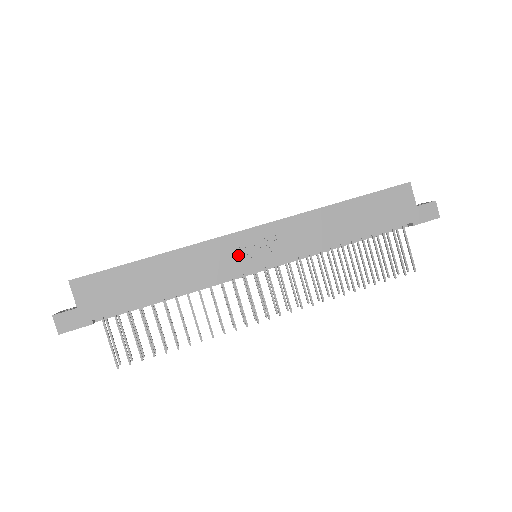
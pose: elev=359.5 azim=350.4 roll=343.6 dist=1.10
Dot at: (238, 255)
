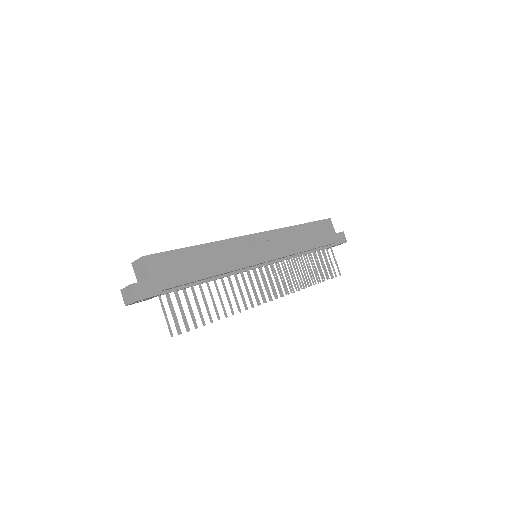
Dot at: (251, 251)
